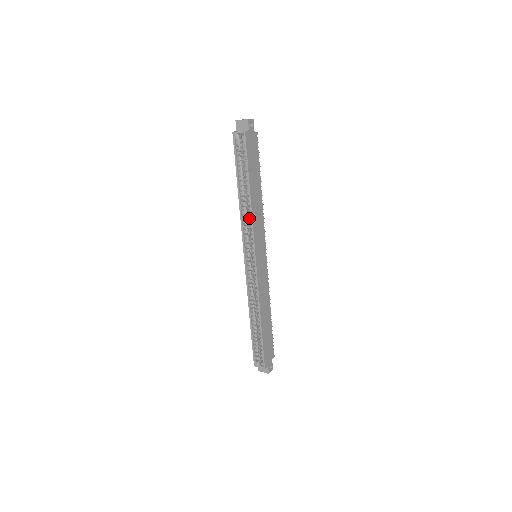
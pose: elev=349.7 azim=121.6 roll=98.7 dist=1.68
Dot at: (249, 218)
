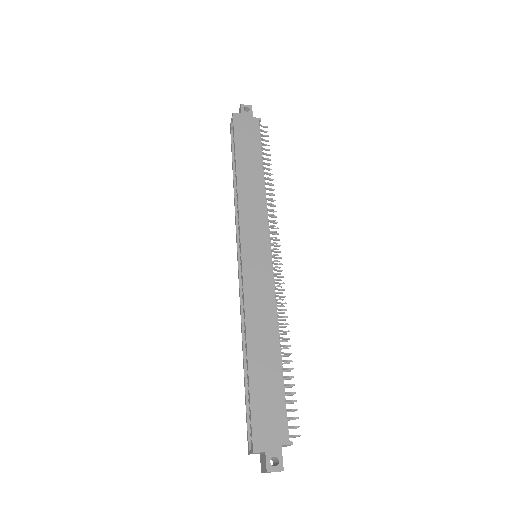
Dot at: occluded
